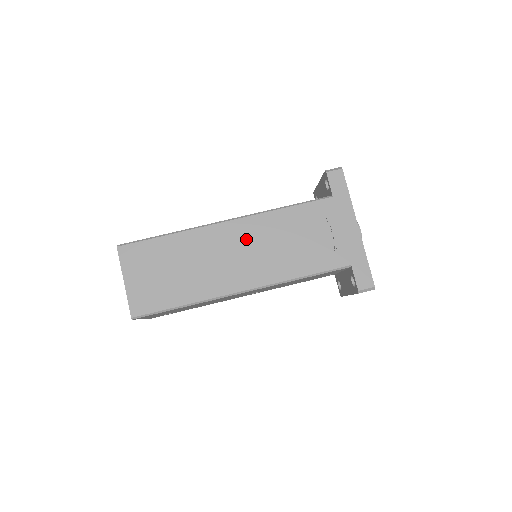
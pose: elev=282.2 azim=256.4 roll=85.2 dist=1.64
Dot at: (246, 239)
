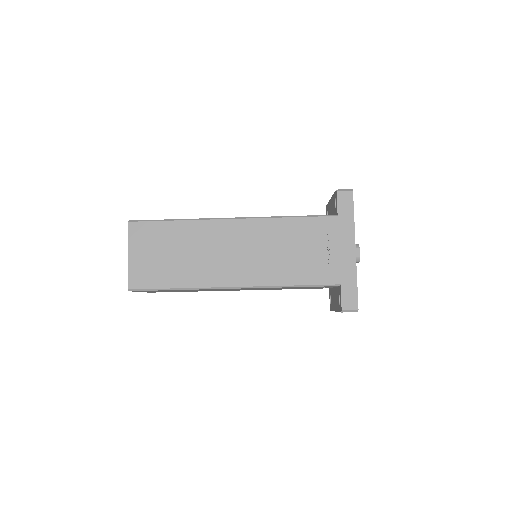
Dot at: (247, 239)
